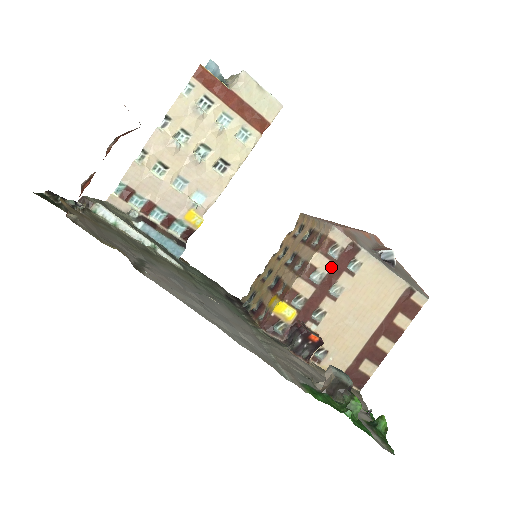
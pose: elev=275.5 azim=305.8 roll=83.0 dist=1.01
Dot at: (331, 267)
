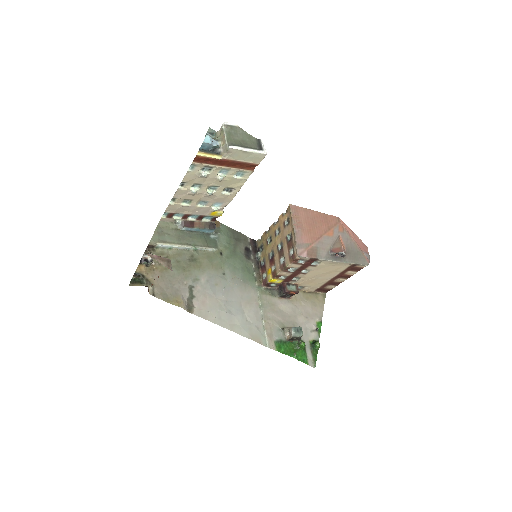
Dot at: (301, 266)
